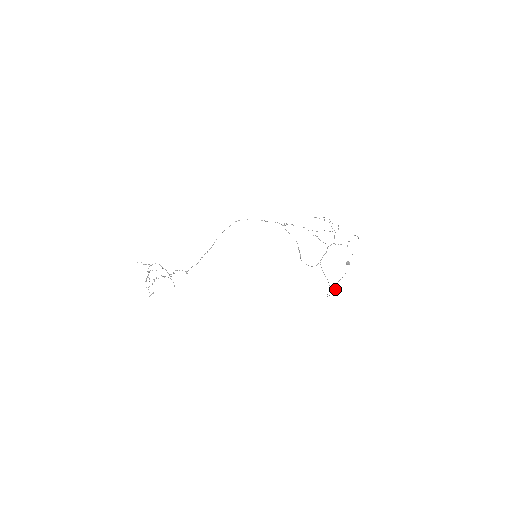
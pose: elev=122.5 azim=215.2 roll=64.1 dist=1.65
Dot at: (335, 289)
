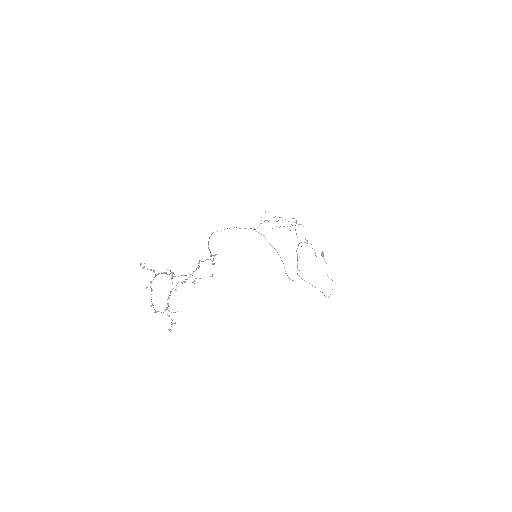
Dot at: (332, 280)
